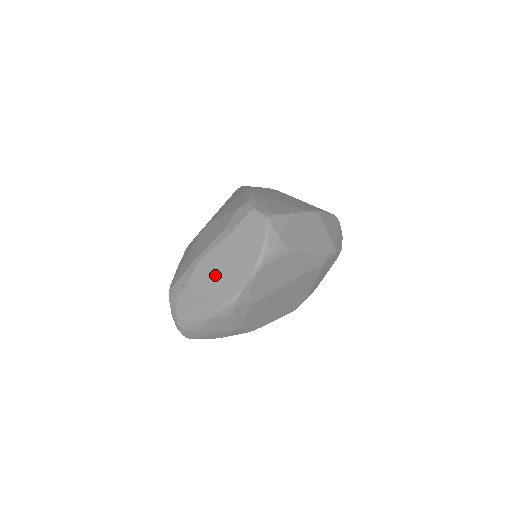
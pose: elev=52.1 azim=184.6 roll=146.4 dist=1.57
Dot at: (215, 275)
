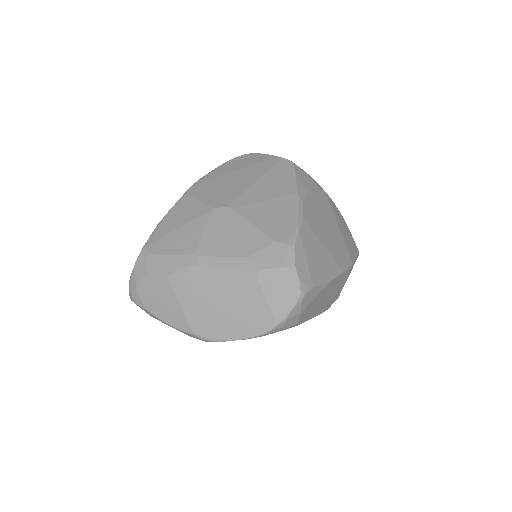
Dot at: (205, 298)
